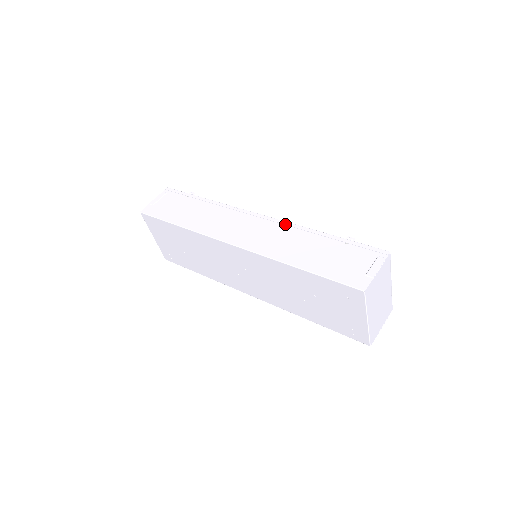
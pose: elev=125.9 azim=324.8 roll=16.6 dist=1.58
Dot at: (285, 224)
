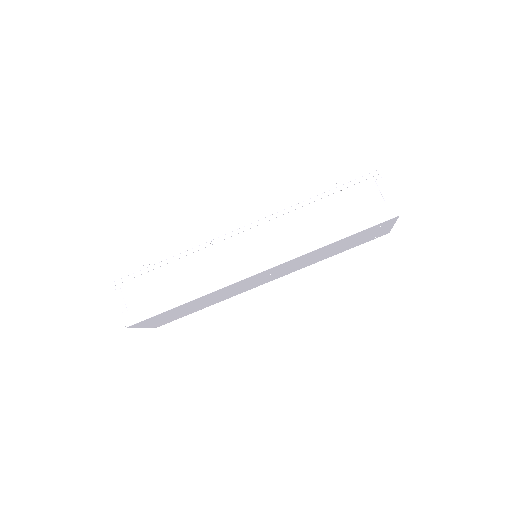
Dot at: (275, 218)
